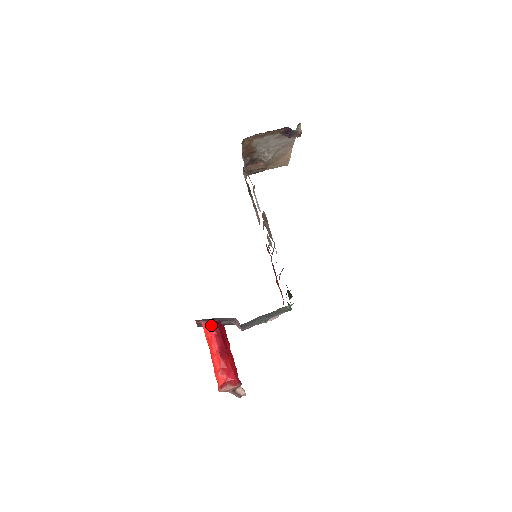
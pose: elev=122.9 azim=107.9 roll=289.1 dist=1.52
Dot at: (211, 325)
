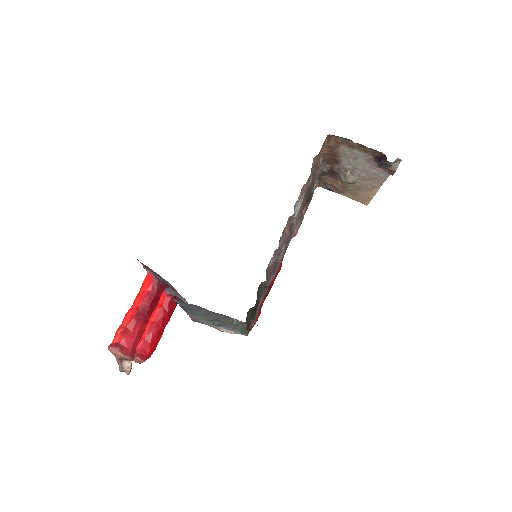
Dot at: (153, 280)
